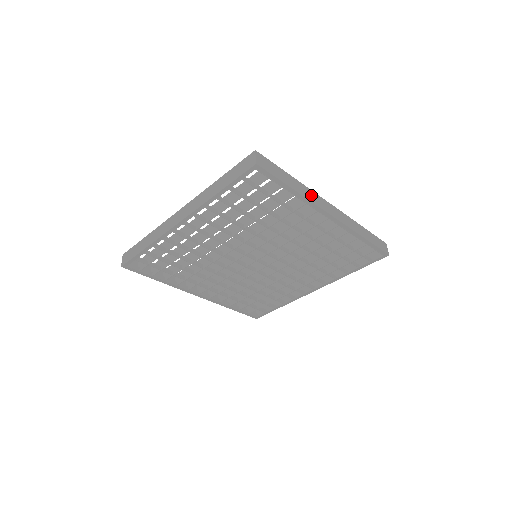
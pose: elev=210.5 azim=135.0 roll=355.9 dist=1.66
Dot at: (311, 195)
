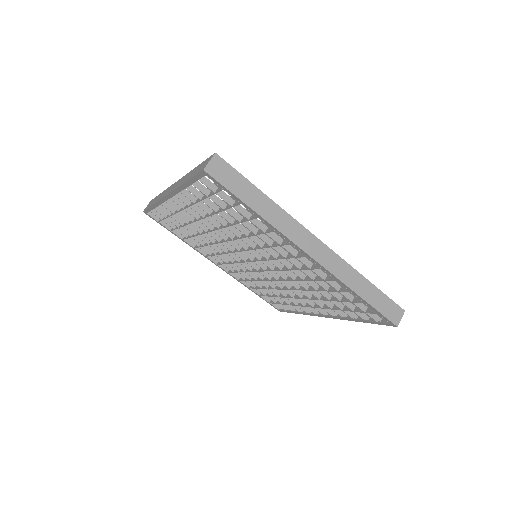
Dot at: (286, 223)
